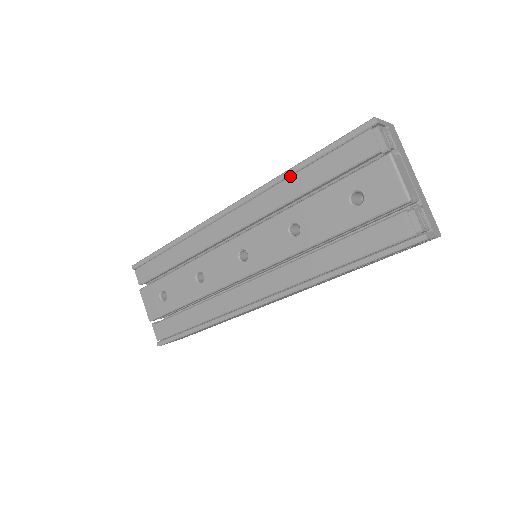
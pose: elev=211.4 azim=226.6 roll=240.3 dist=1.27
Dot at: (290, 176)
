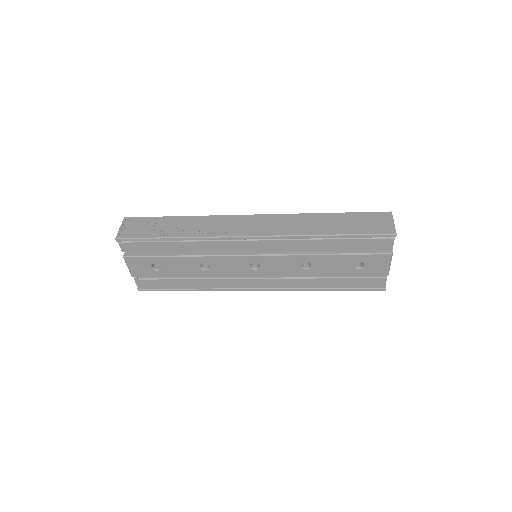
Dot at: (319, 239)
